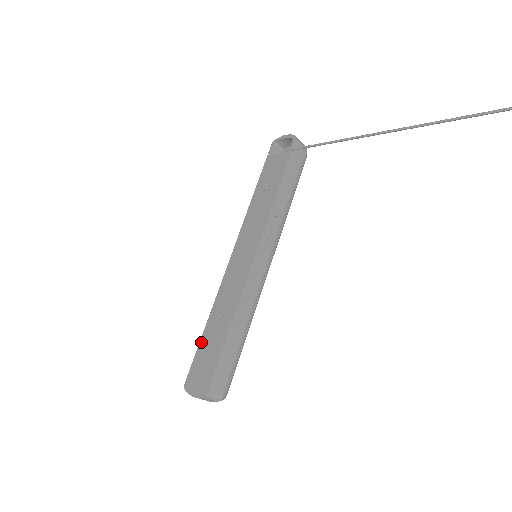
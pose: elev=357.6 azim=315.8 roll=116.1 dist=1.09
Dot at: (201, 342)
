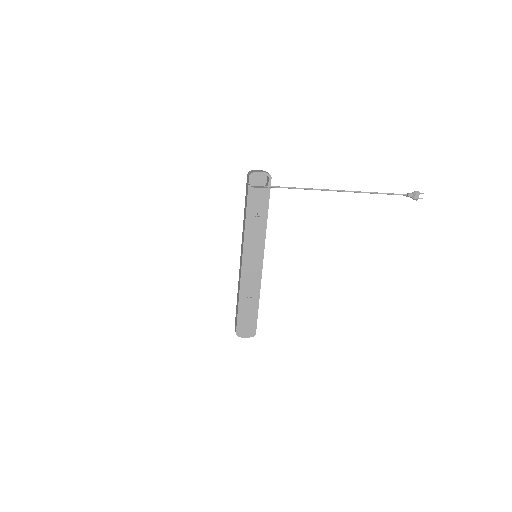
Dot at: (239, 312)
